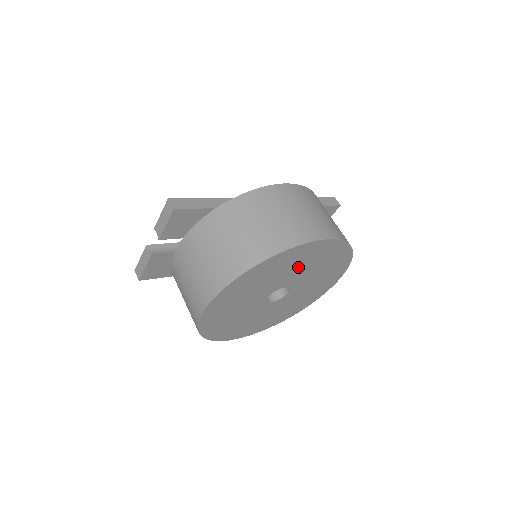
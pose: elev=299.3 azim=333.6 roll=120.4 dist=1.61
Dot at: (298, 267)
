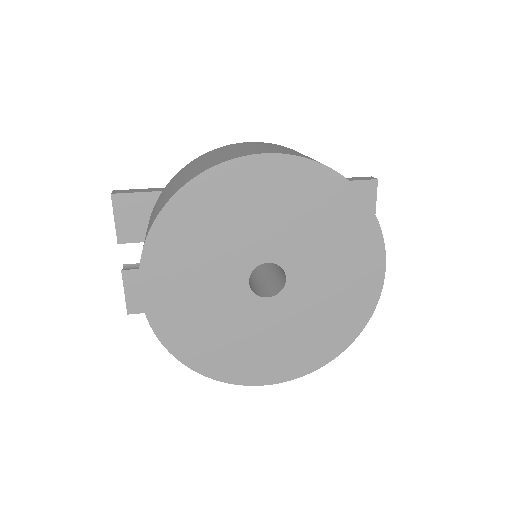
Dot at: (259, 216)
